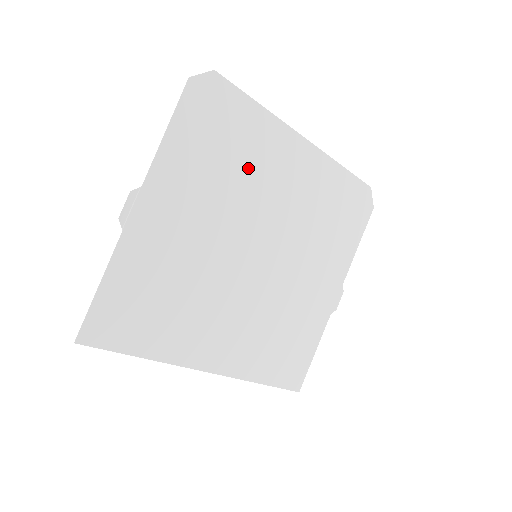
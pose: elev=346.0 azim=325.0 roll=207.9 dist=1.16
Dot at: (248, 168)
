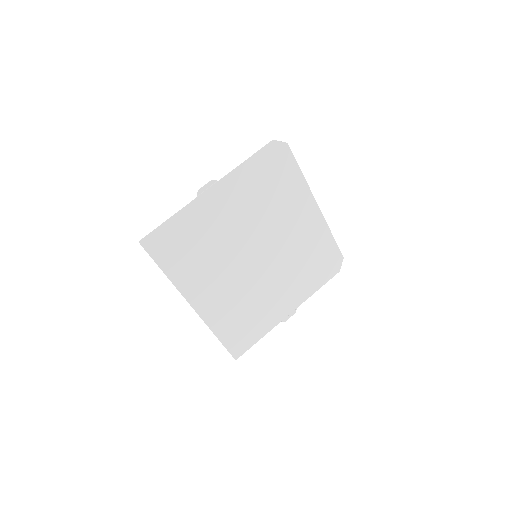
Dot at: (278, 204)
